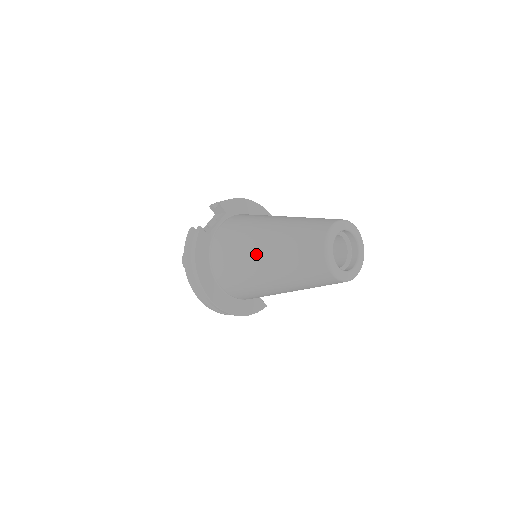
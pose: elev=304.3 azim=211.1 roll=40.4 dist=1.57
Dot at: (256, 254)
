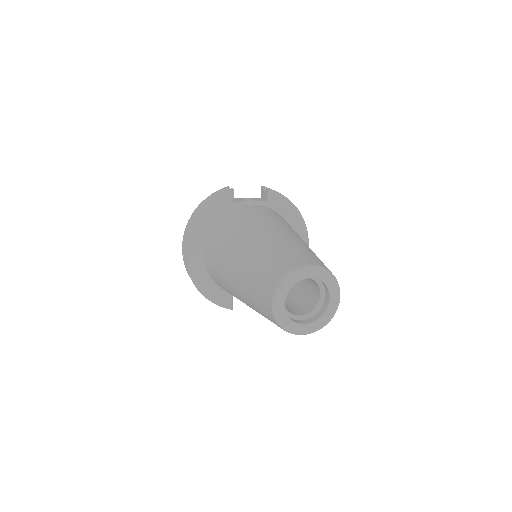
Dot at: (243, 242)
